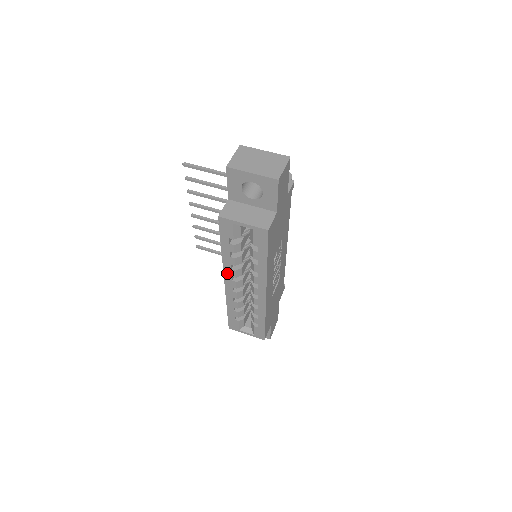
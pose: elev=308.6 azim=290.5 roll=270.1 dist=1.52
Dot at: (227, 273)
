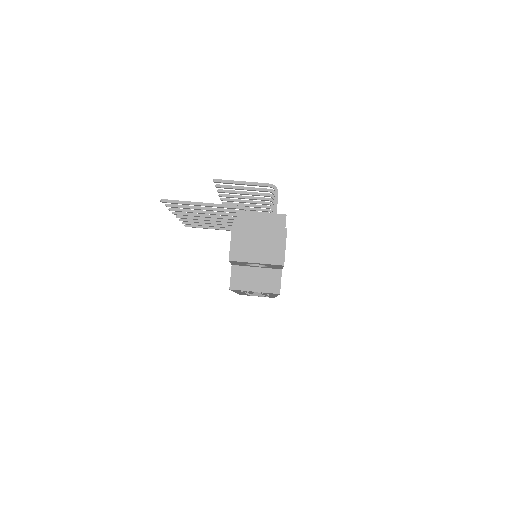
Dot at: (238, 292)
